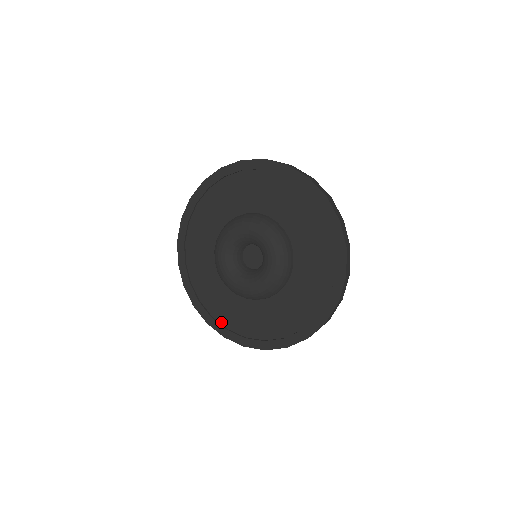
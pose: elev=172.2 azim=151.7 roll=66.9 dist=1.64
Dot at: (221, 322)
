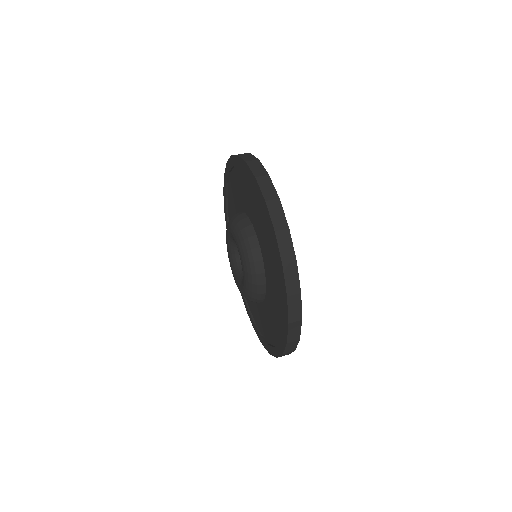
Dot at: occluded
